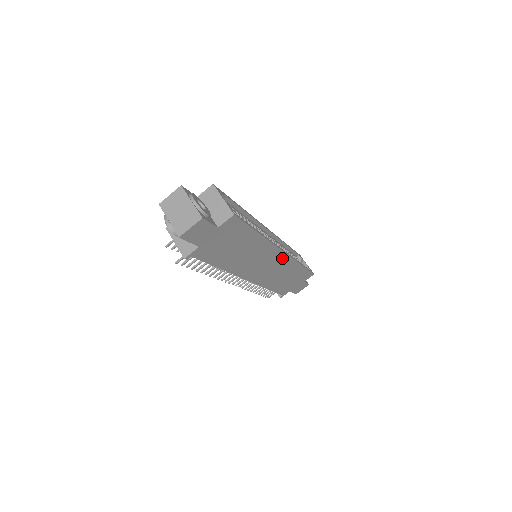
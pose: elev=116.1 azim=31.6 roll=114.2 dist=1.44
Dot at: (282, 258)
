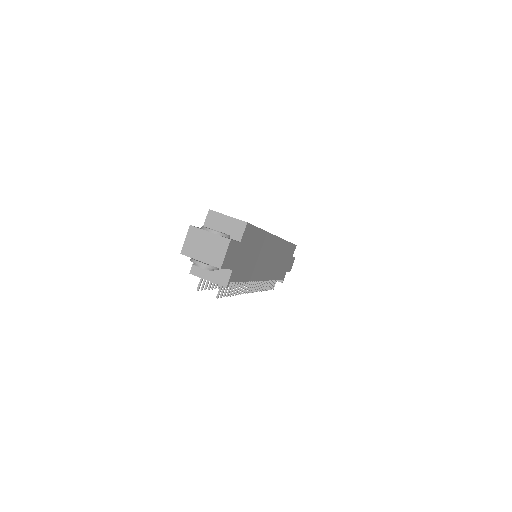
Dot at: (278, 244)
